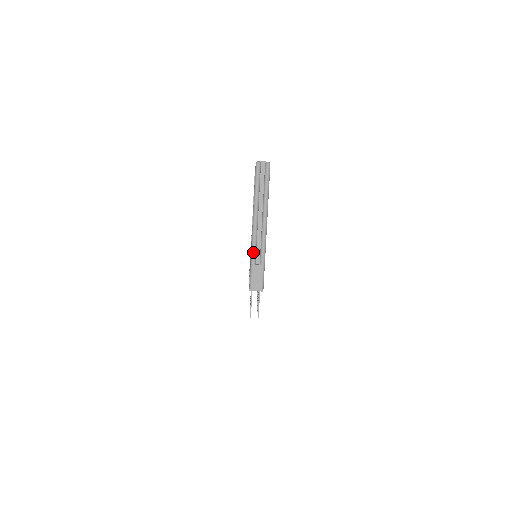
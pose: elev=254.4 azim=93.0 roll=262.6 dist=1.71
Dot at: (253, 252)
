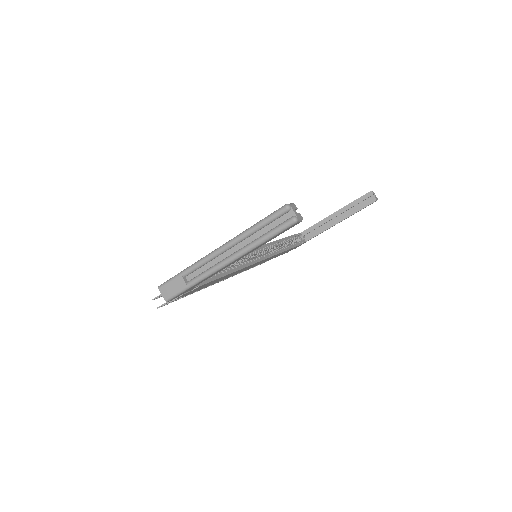
Dot at: (193, 266)
